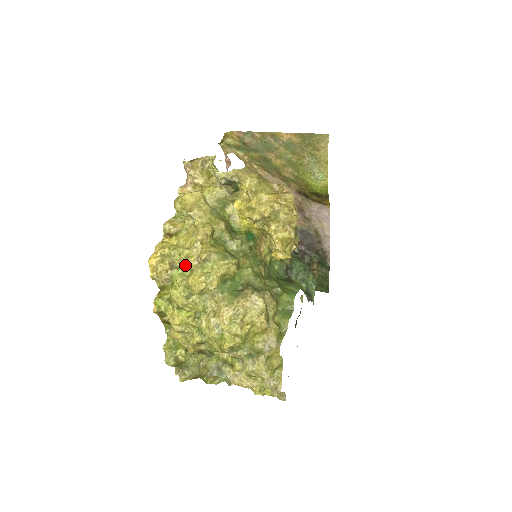
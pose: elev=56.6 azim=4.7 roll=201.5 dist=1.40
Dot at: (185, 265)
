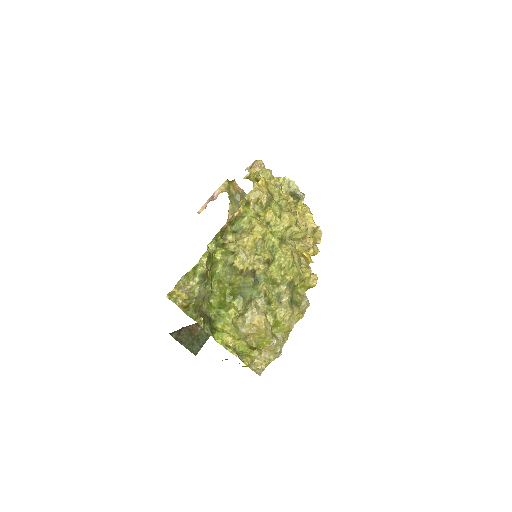
Dot at: (286, 203)
